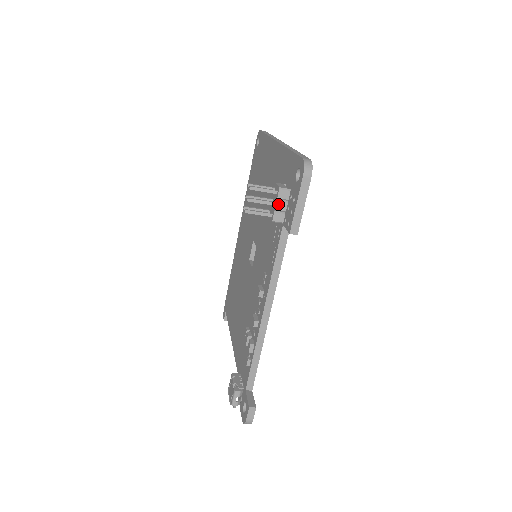
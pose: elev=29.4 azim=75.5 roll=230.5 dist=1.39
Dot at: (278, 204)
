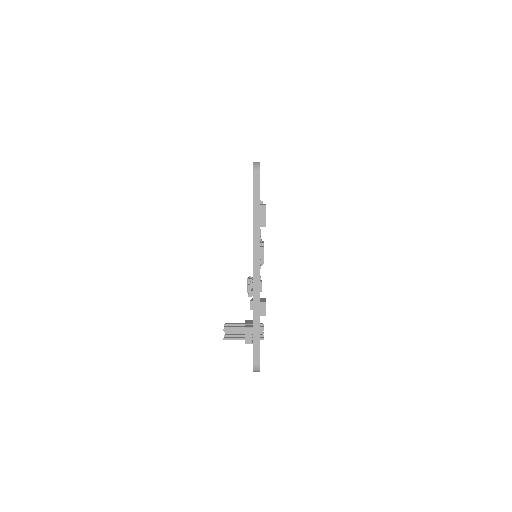
Dot at: occluded
